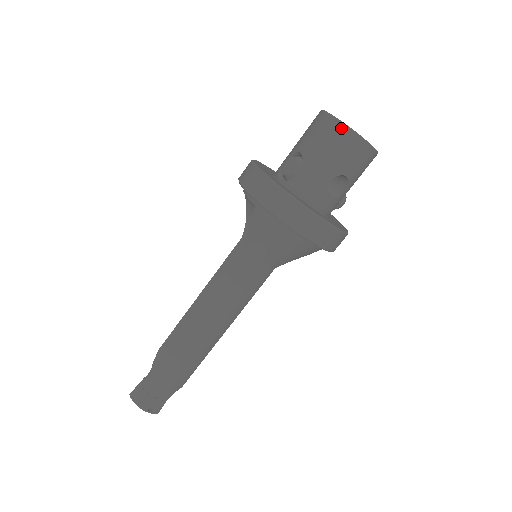
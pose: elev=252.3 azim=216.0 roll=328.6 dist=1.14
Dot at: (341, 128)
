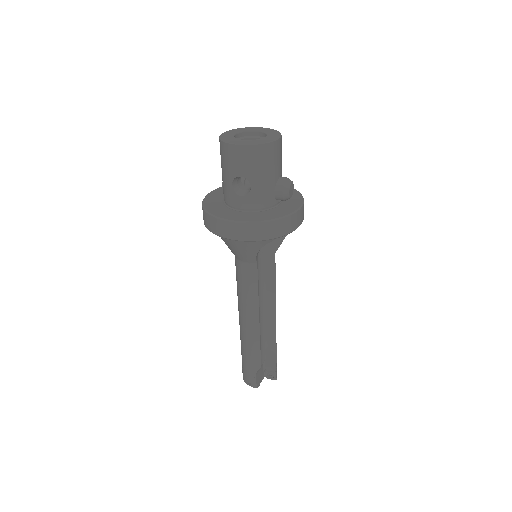
Dot at: (220, 143)
